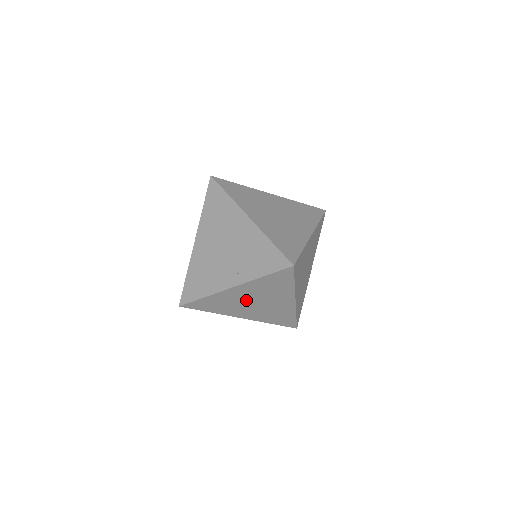
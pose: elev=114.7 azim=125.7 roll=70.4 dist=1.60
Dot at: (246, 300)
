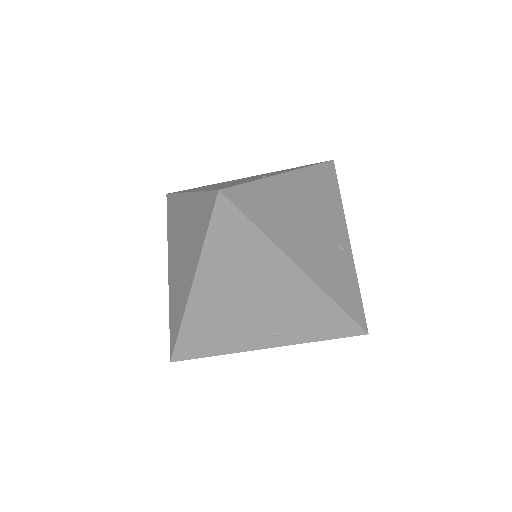
Dot at: occluded
